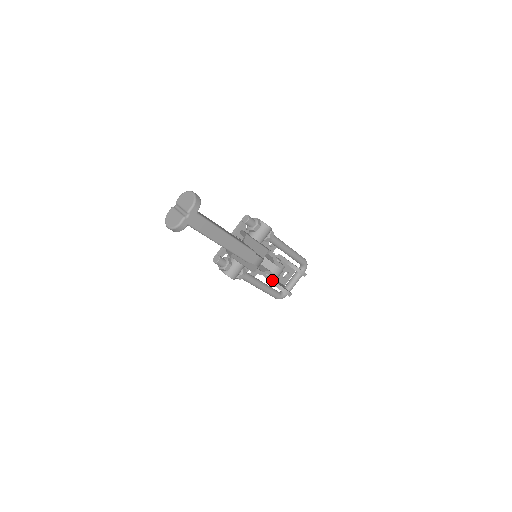
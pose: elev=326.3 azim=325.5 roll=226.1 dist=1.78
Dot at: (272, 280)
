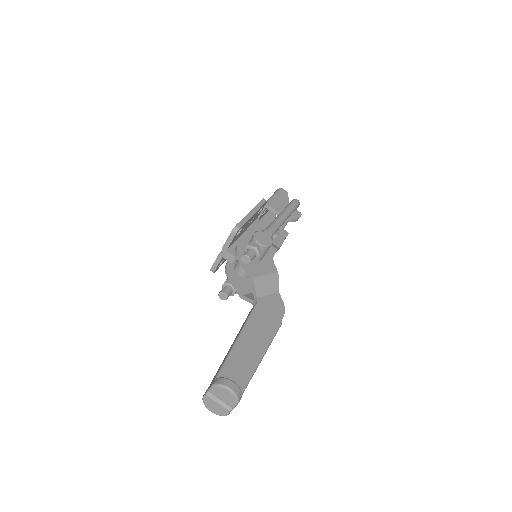
Dot at: occluded
